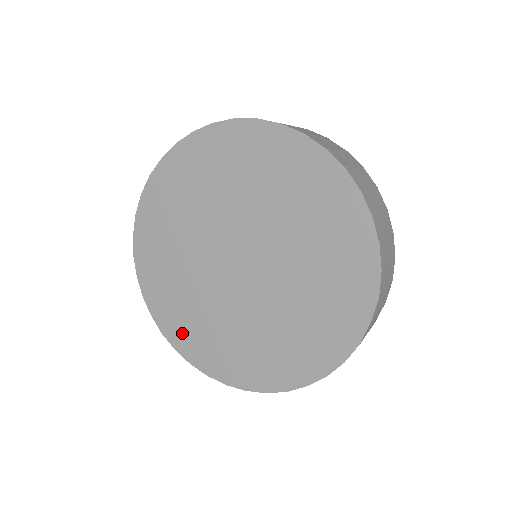
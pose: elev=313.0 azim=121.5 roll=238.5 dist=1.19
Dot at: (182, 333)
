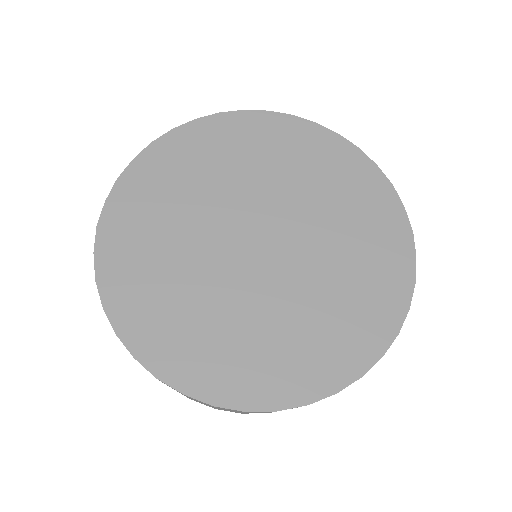
Dot at: (241, 379)
